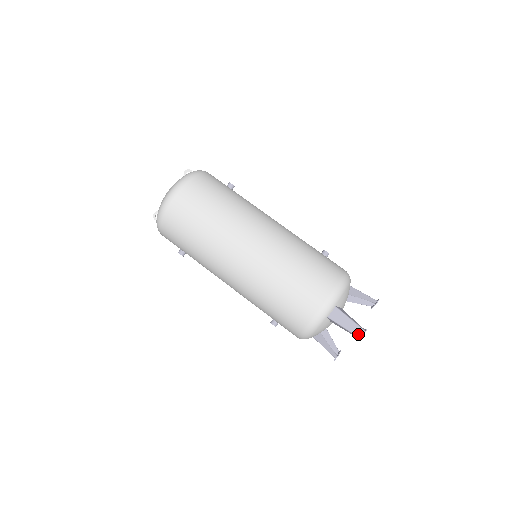
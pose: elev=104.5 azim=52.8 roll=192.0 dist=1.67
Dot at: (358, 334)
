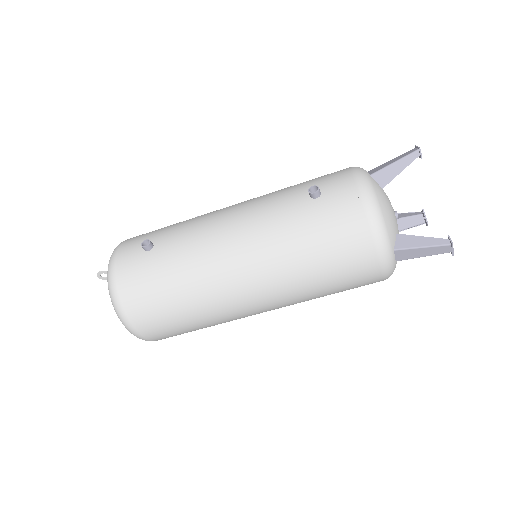
Dot at: (446, 252)
